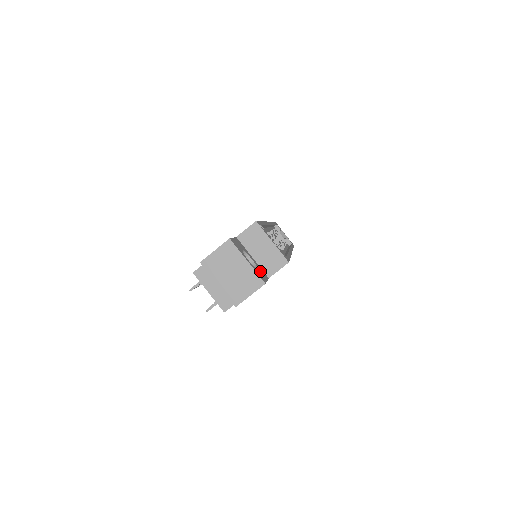
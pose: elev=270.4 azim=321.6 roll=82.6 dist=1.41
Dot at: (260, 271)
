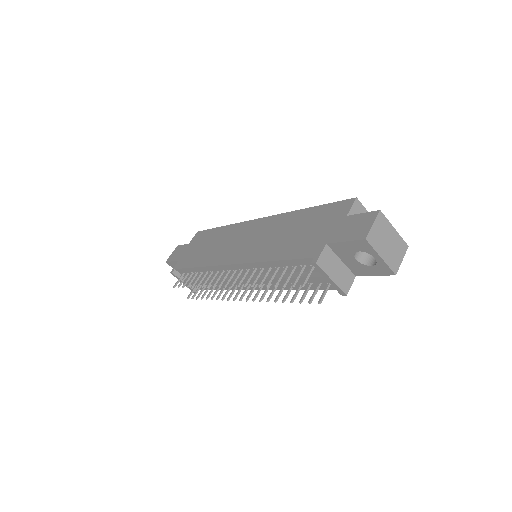
Dot at: occluded
